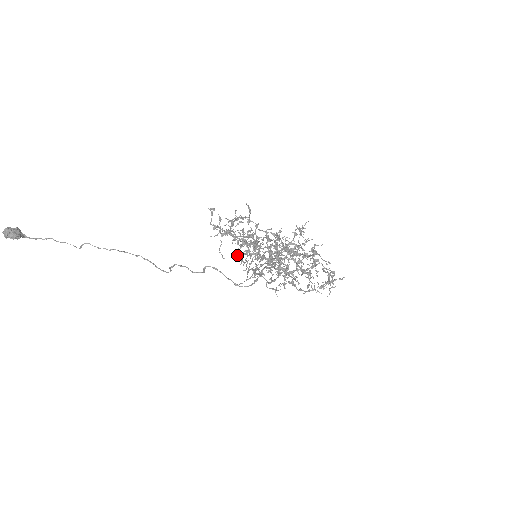
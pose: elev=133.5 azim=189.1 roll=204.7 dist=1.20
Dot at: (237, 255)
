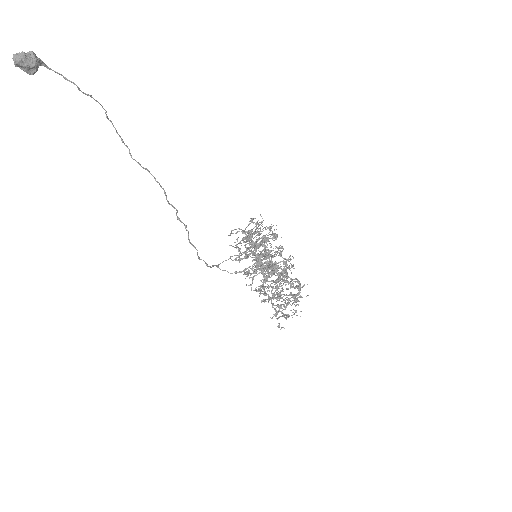
Dot at: (238, 256)
